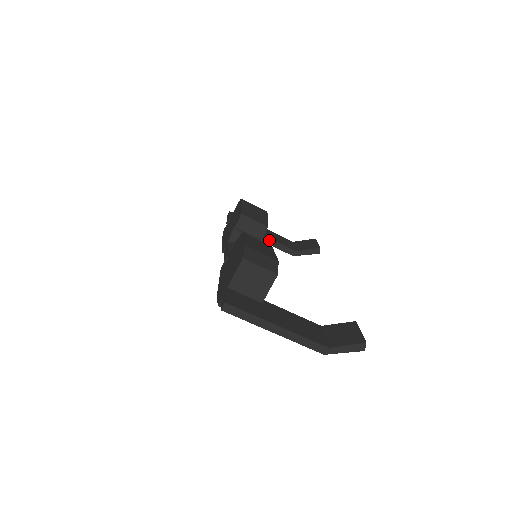
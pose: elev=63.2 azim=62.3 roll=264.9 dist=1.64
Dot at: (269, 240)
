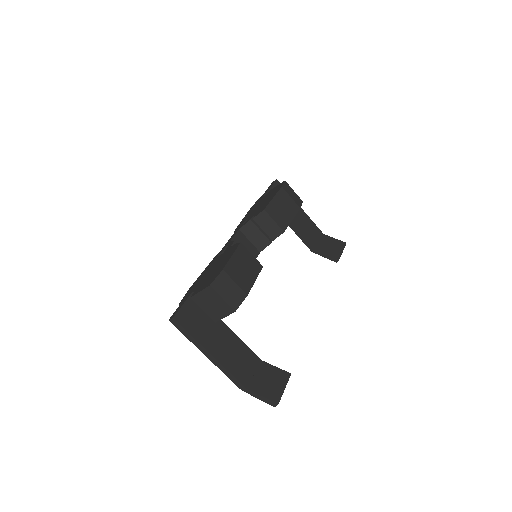
Dot at: (296, 228)
